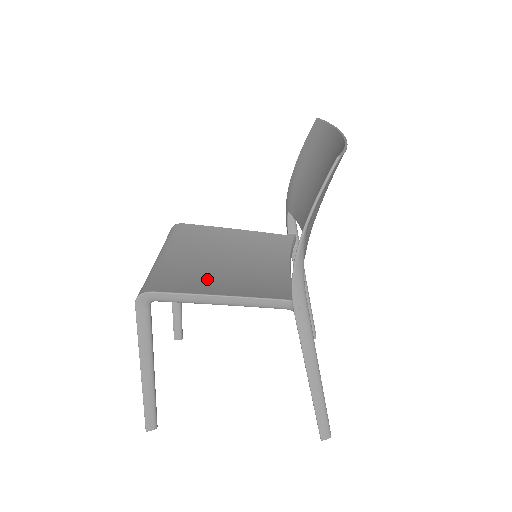
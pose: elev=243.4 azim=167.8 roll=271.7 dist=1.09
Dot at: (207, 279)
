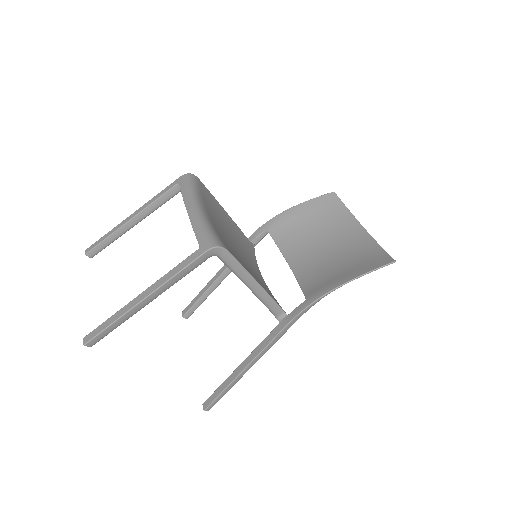
Dot at: occluded
